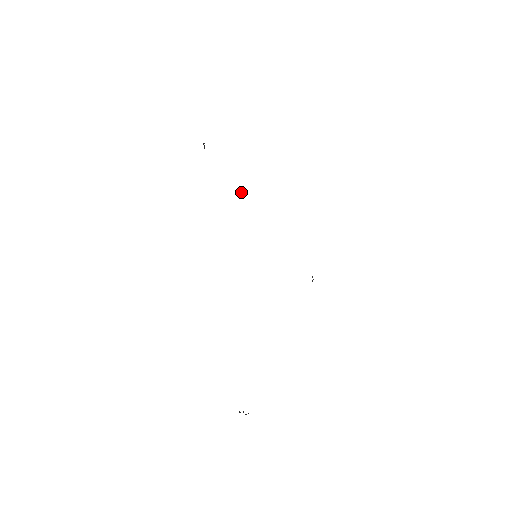
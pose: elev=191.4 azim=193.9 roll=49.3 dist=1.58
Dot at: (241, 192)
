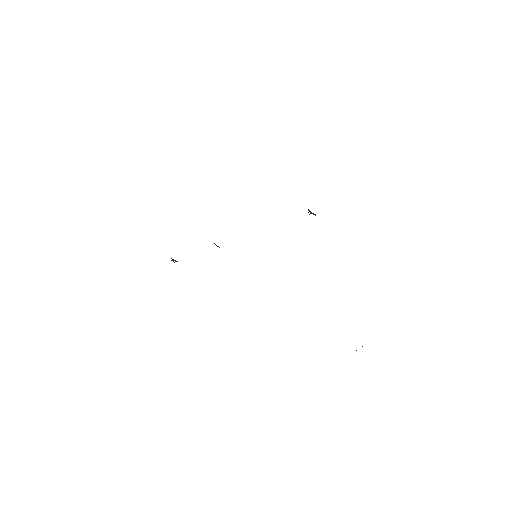
Dot at: occluded
